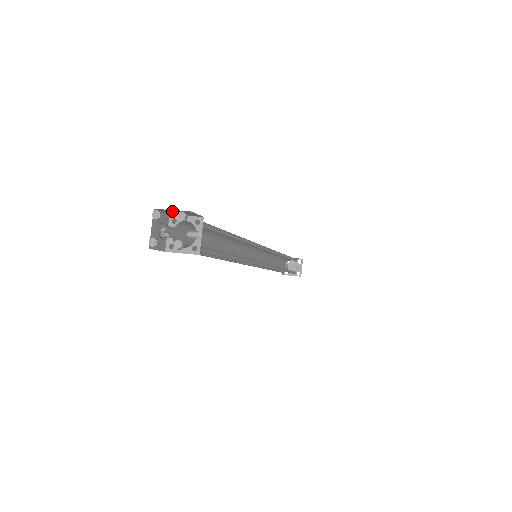
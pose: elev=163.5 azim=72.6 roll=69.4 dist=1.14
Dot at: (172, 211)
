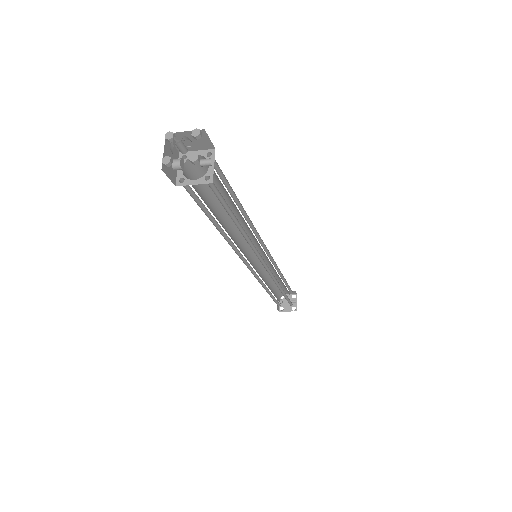
Dot at: occluded
